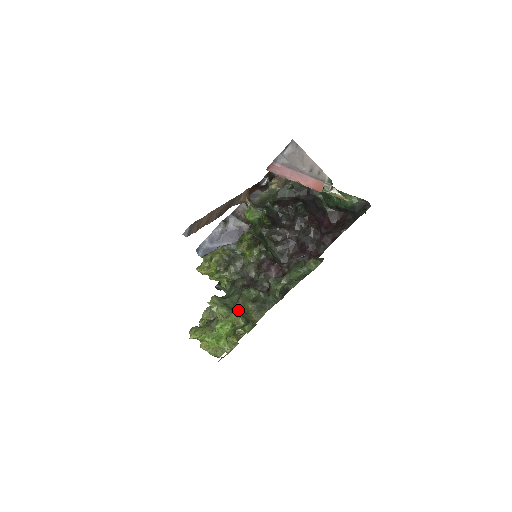
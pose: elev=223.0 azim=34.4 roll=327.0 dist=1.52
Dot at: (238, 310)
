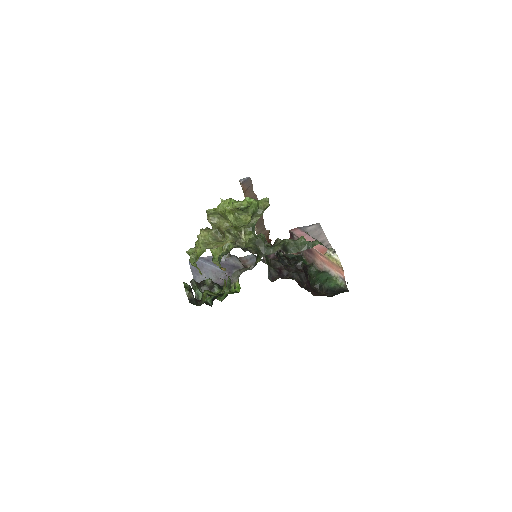
Dot at: occluded
